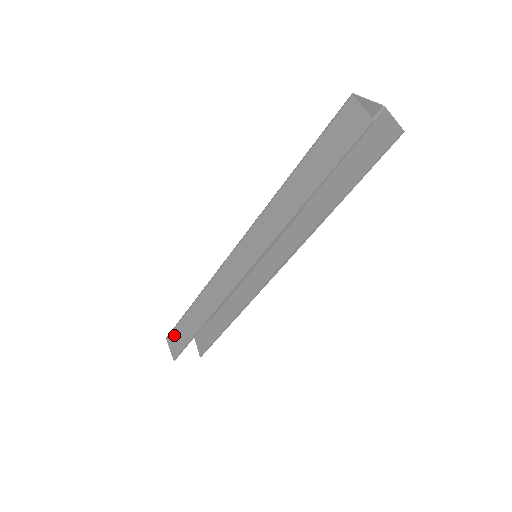
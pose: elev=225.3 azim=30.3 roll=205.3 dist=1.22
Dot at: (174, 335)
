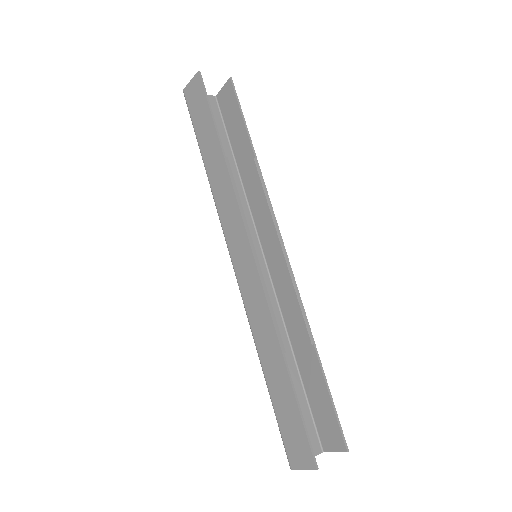
Dot at: (288, 443)
